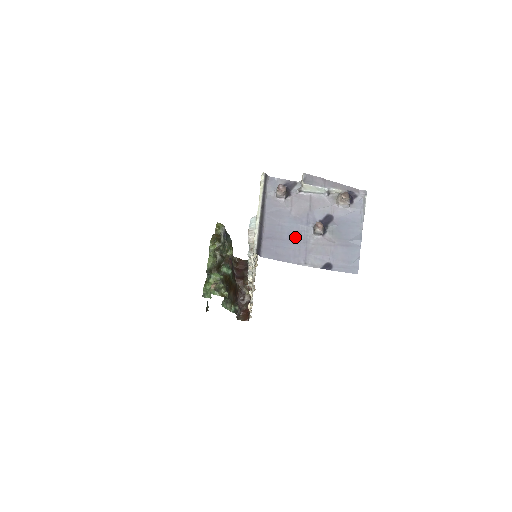
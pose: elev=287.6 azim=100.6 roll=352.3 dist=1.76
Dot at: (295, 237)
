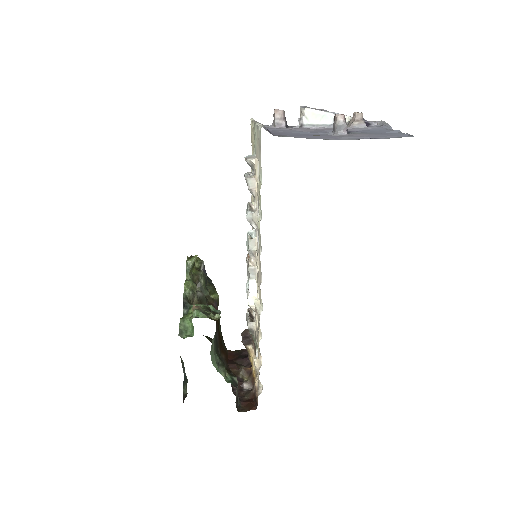
Dot at: occluded
